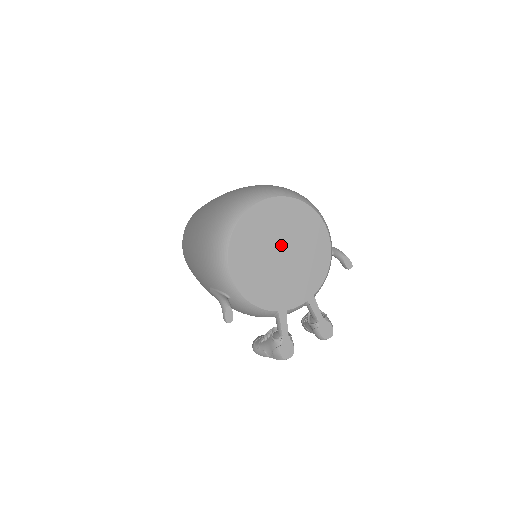
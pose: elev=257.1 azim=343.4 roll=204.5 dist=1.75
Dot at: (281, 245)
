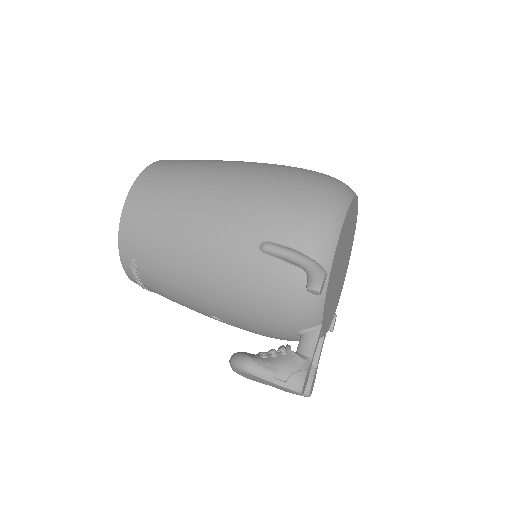
Dot at: (344, 256)
